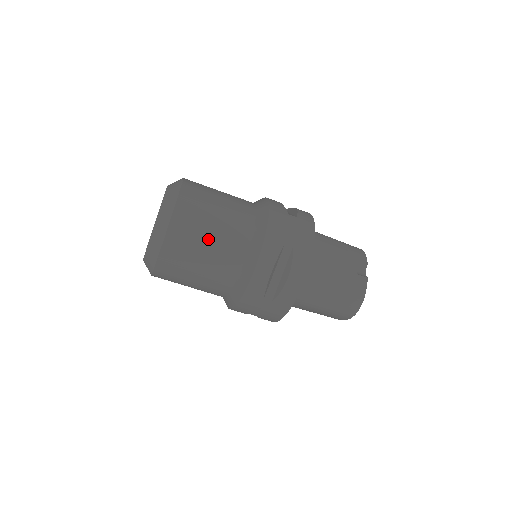
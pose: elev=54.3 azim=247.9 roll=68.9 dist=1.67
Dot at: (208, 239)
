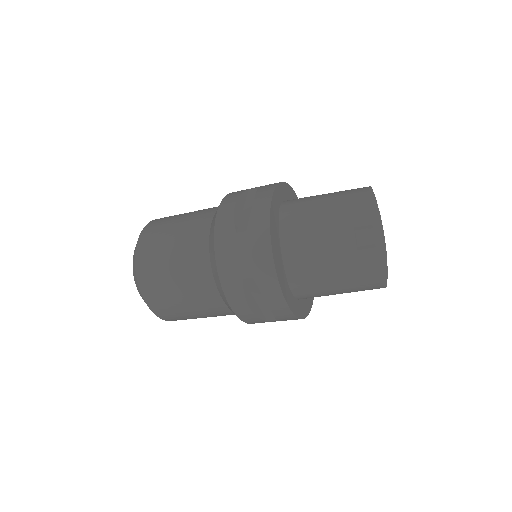
Dot at: (181, 299)
